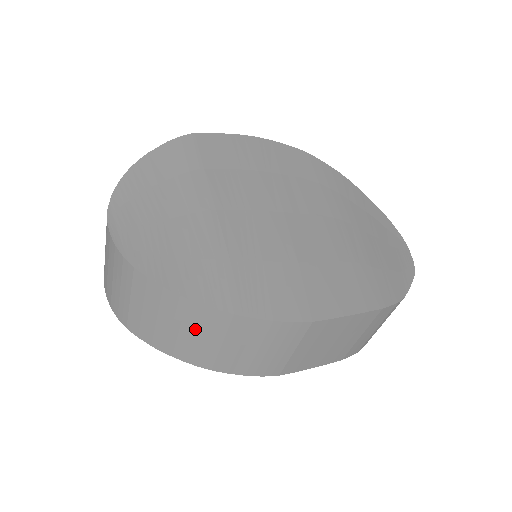
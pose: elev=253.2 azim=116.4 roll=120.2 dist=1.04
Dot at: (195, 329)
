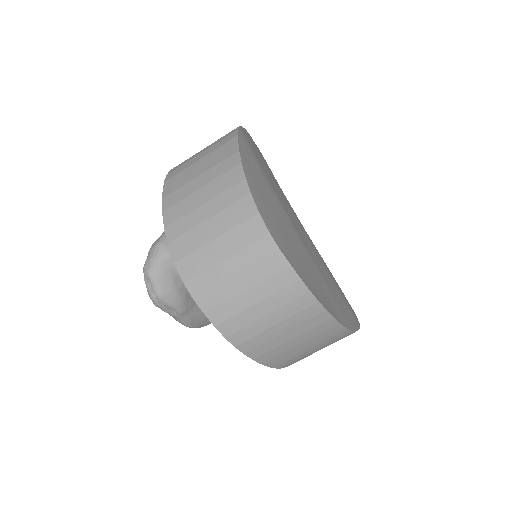
Dot at: (315, 343)
